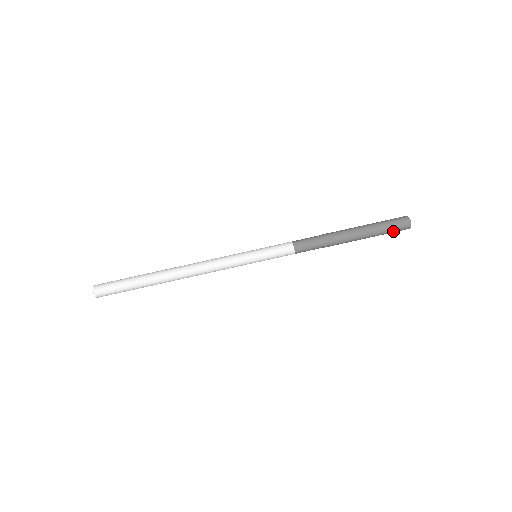
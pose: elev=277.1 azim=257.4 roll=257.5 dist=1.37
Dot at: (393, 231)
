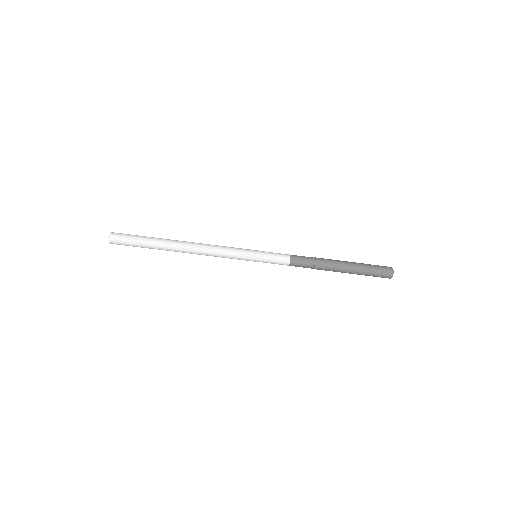
Dot at: (376, 276)
